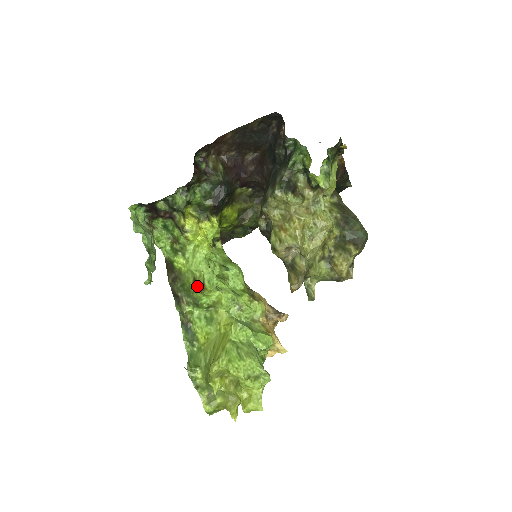
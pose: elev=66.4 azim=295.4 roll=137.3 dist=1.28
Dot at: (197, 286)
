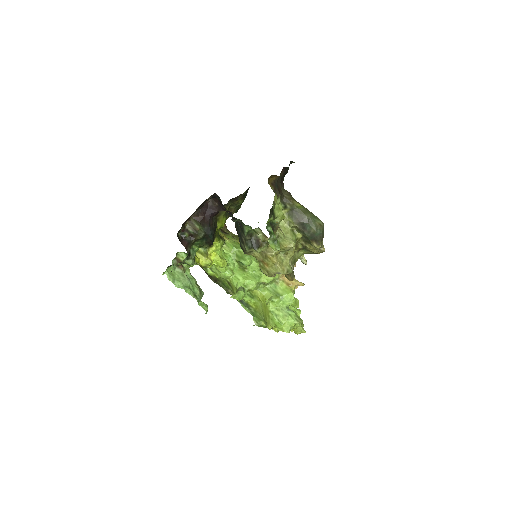
Dot at: (232, 288)
